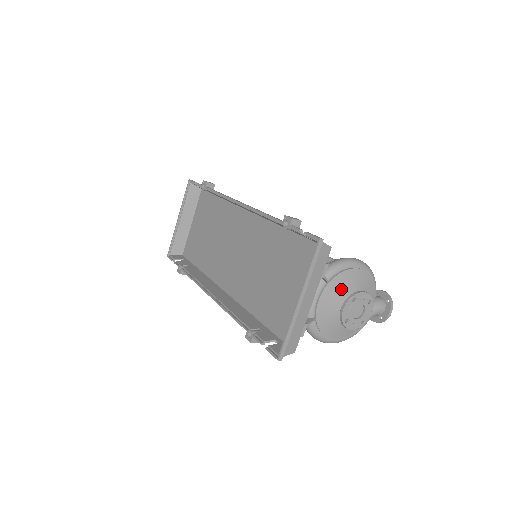
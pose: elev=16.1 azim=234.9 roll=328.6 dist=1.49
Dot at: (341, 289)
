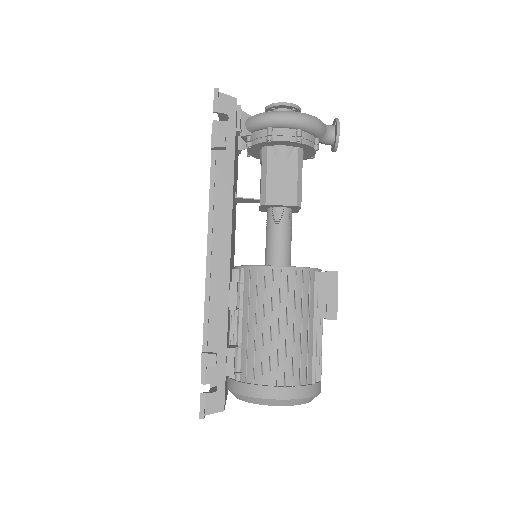
Dot at: occluded
